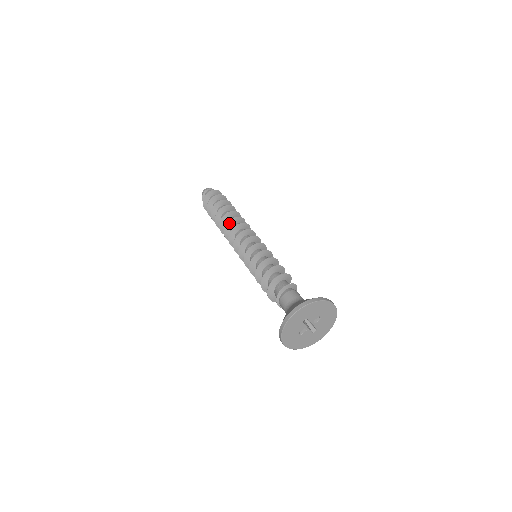
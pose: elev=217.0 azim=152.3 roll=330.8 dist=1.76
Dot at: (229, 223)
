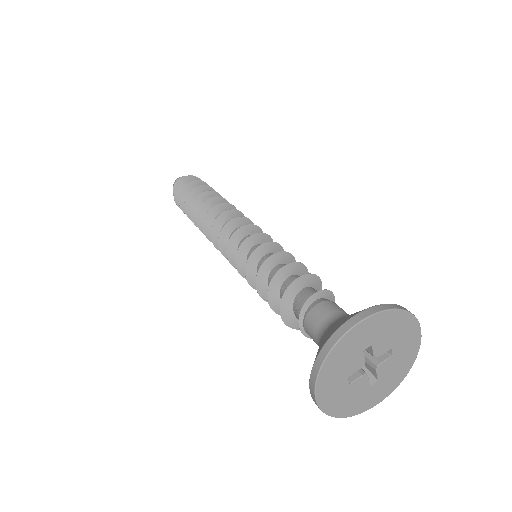
Dot at: (215, 209)
